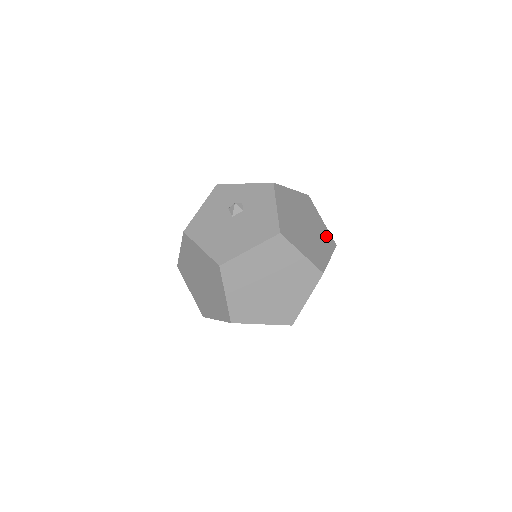
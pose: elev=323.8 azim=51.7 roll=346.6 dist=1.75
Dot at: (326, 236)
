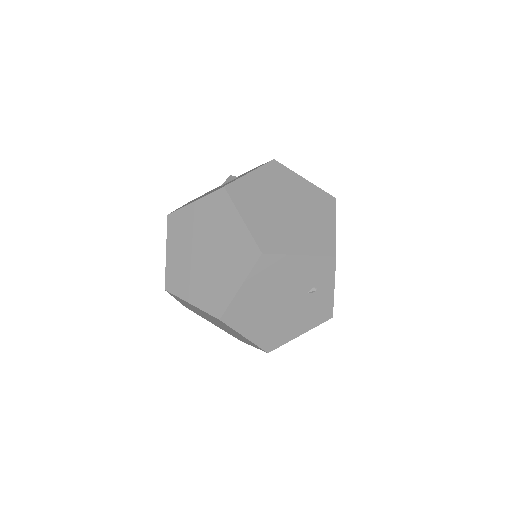
Dot at: (322, 238)
